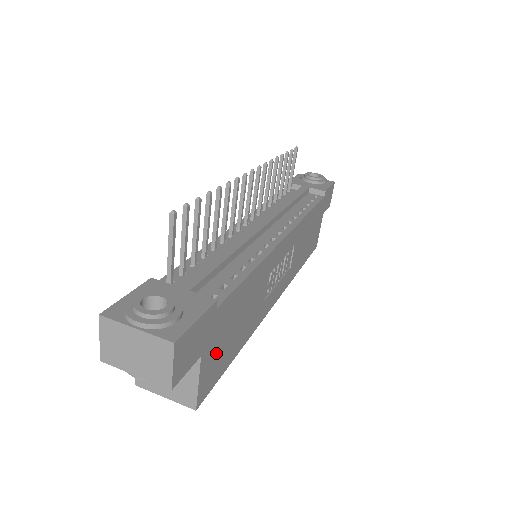
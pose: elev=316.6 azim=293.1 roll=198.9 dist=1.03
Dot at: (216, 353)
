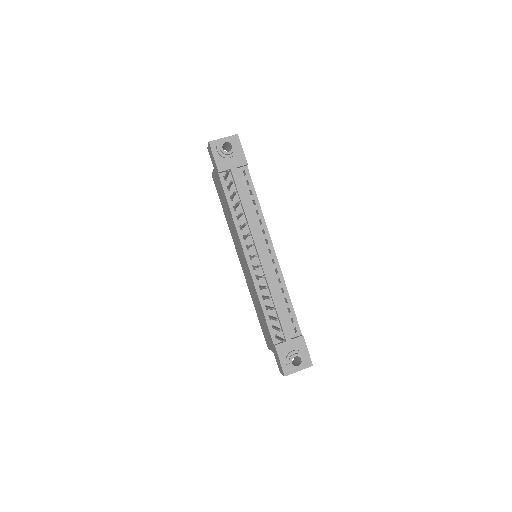
Dot at: occluded
